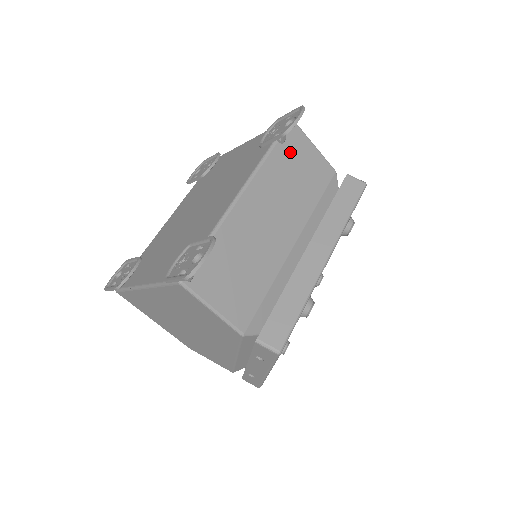
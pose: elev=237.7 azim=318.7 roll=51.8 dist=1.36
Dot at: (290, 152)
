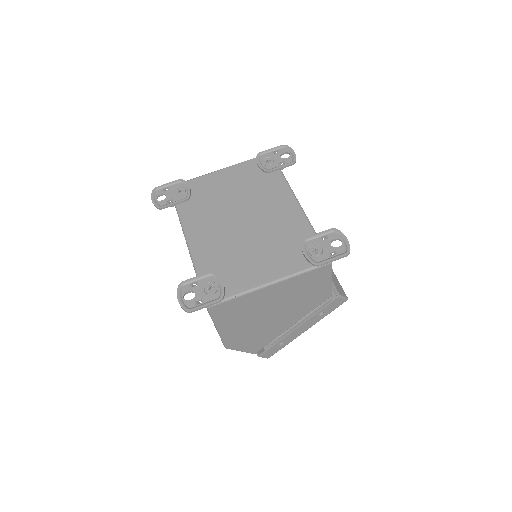
Dot at: occluded
